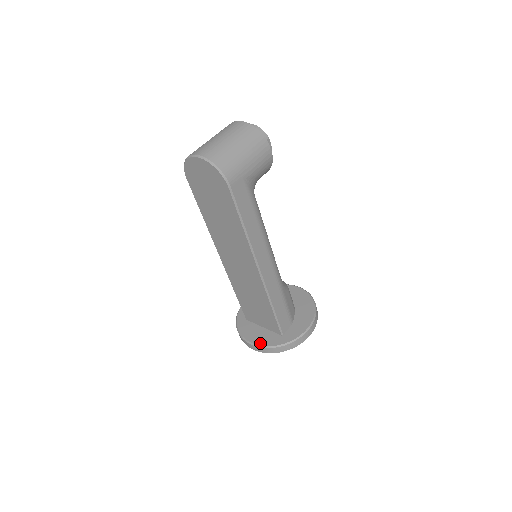
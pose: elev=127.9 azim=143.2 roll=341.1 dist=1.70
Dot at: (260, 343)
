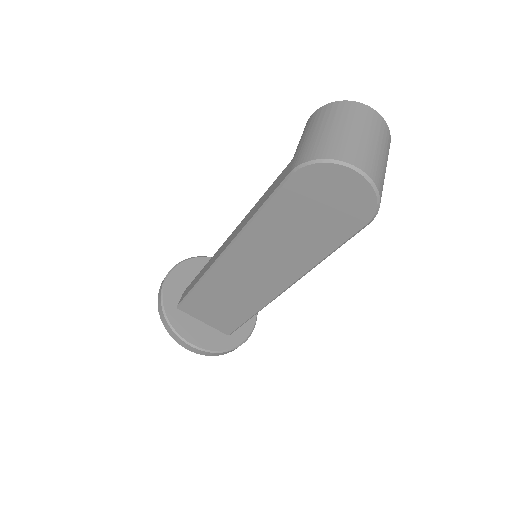
Dot at: (206, 346)
